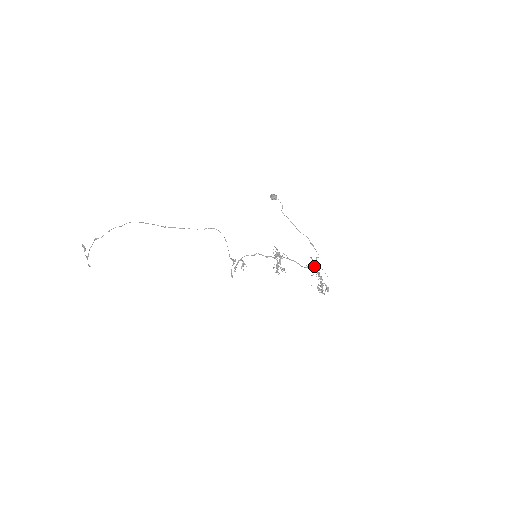
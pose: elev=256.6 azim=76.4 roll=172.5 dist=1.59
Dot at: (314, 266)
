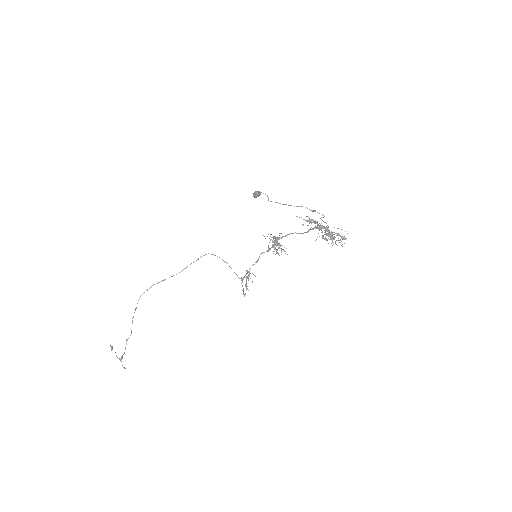
Dot at: (310, 220)
